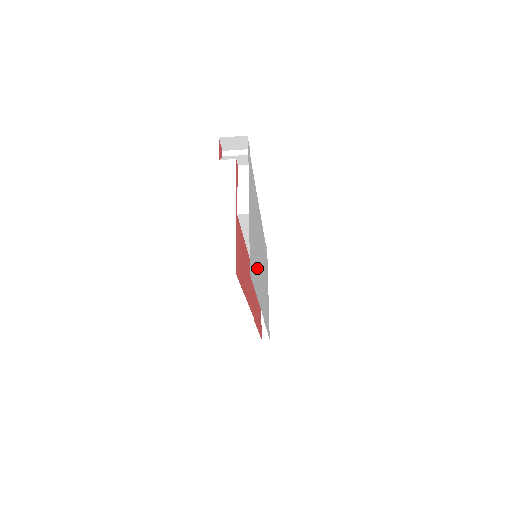
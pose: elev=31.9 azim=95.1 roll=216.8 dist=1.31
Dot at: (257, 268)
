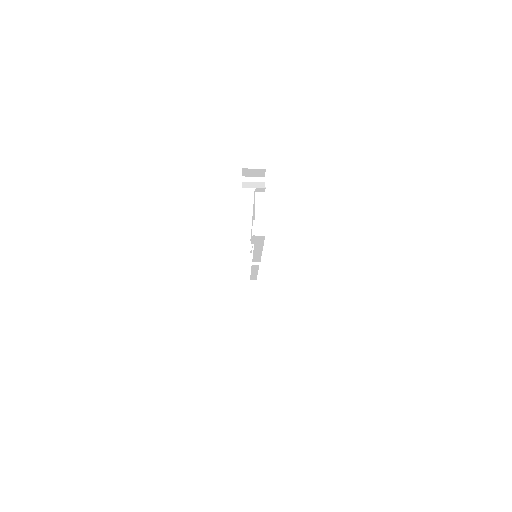
Dot at: occluded
